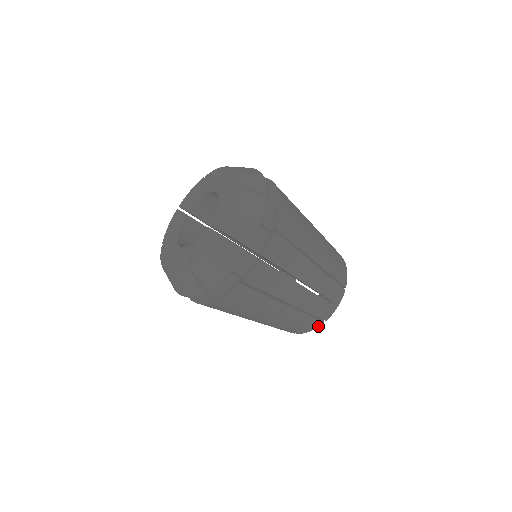
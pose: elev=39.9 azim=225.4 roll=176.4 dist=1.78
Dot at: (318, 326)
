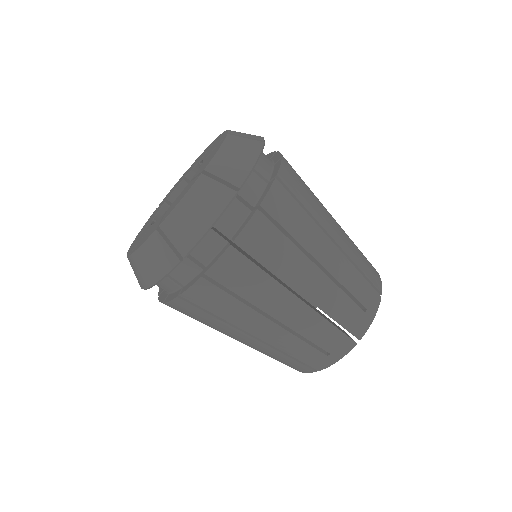
Dot at: (309, 372)
